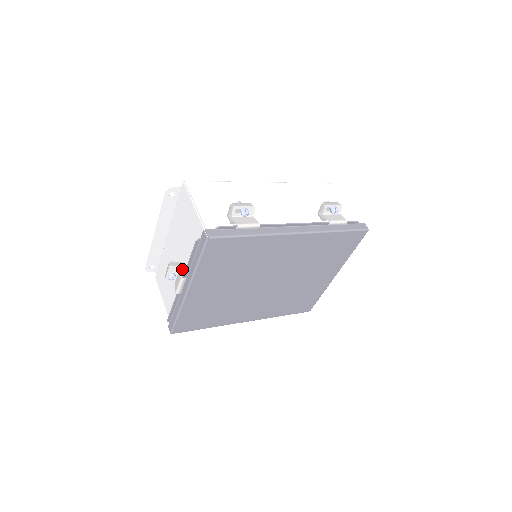
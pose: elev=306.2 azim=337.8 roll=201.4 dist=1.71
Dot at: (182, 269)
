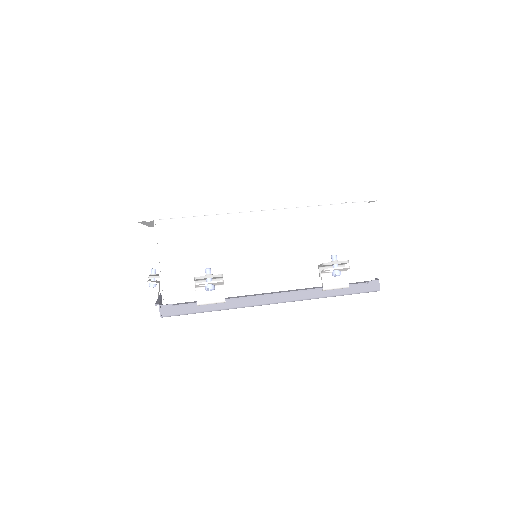
Dot at: occluded
